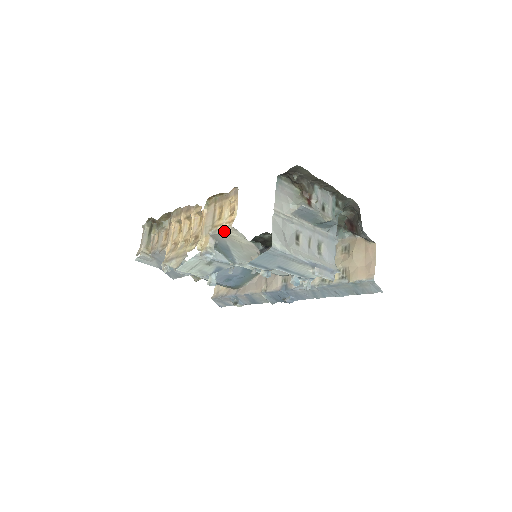
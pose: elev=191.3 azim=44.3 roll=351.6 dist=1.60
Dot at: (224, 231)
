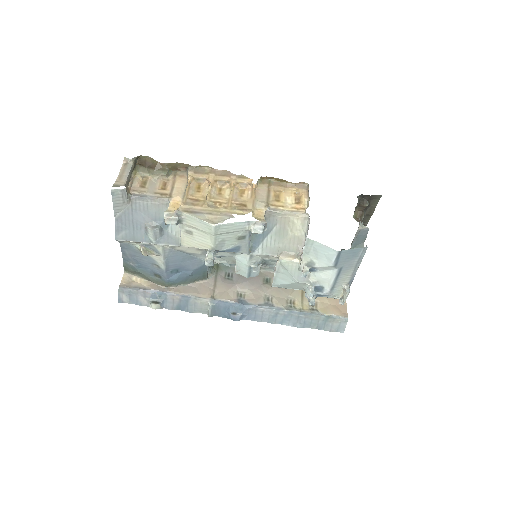
Dot at: (291, 213)
